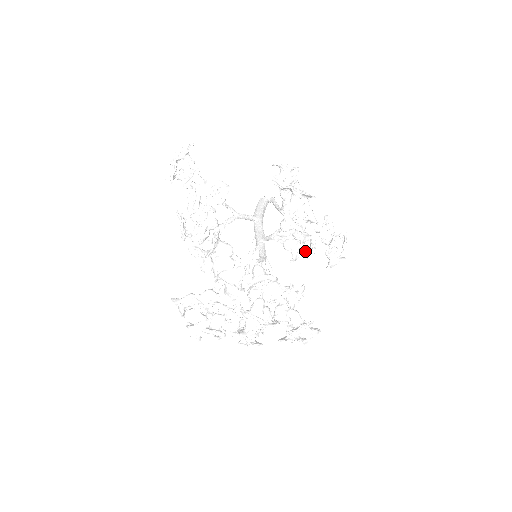
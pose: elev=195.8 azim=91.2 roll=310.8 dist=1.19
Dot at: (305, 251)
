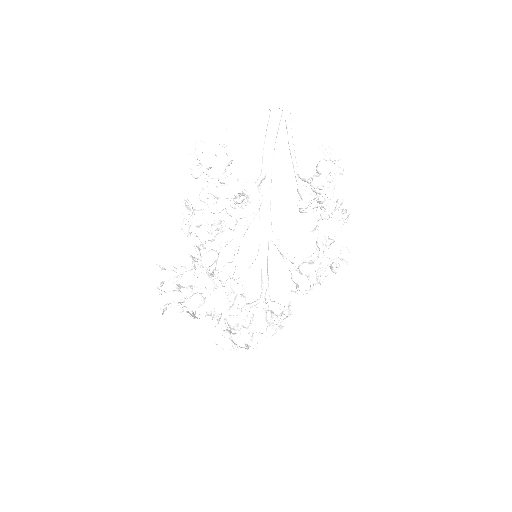
Dot at: occluded
